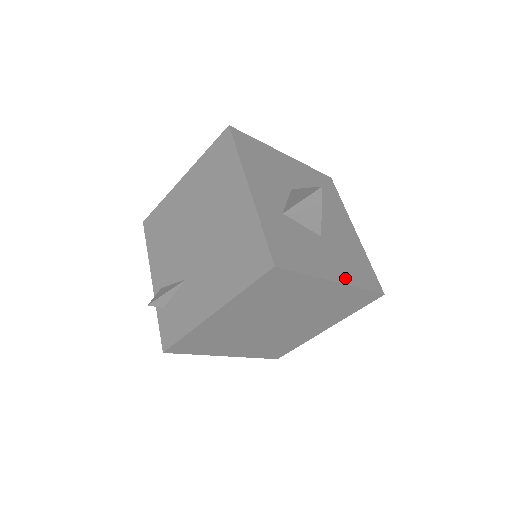
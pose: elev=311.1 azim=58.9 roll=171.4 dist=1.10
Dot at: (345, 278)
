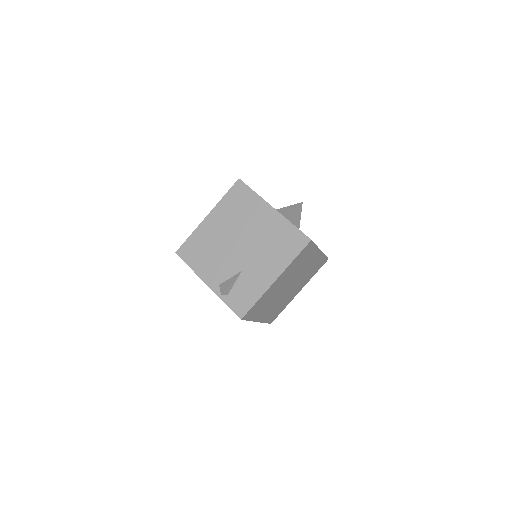
Dot at: occluded
